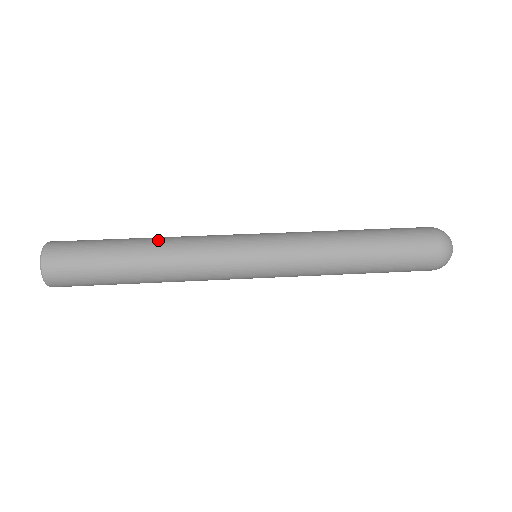
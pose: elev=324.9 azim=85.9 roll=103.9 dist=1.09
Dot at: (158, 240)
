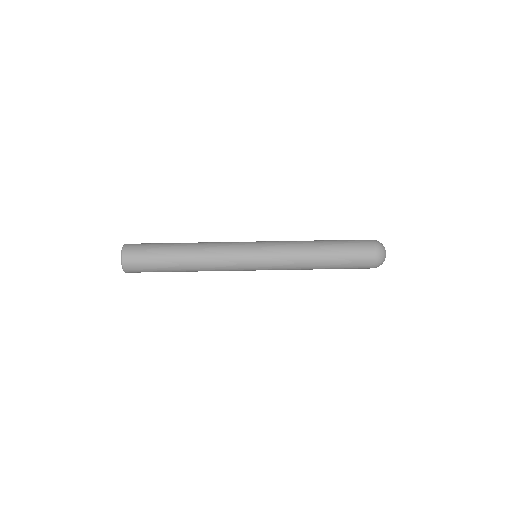
Dot at: (193, 252)
